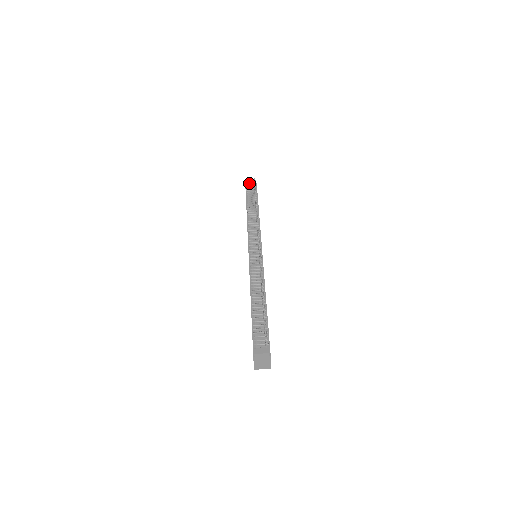
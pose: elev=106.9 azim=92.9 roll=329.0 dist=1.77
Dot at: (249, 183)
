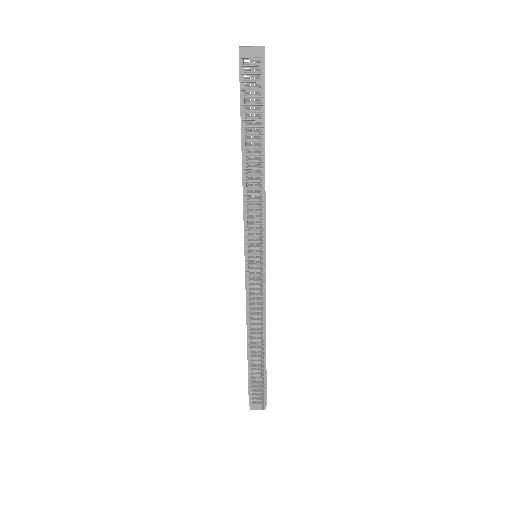
Dot at: (247, 59)
